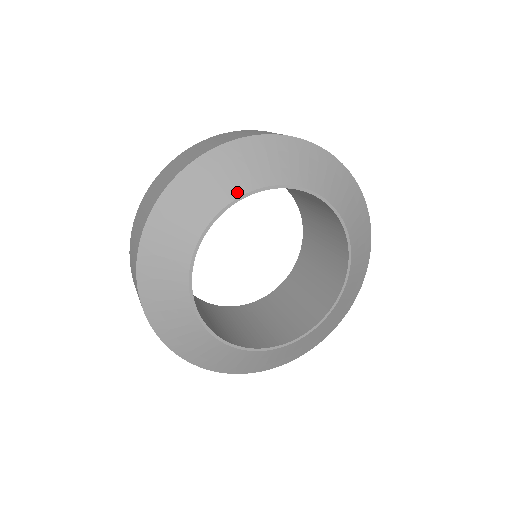
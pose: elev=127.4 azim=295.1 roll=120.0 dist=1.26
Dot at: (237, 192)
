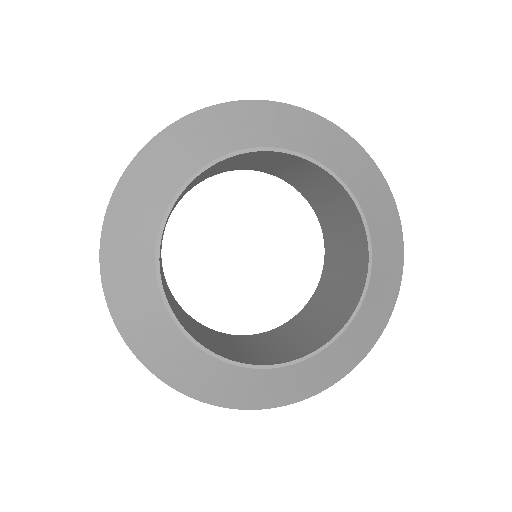
Dot at: (244, 144)
